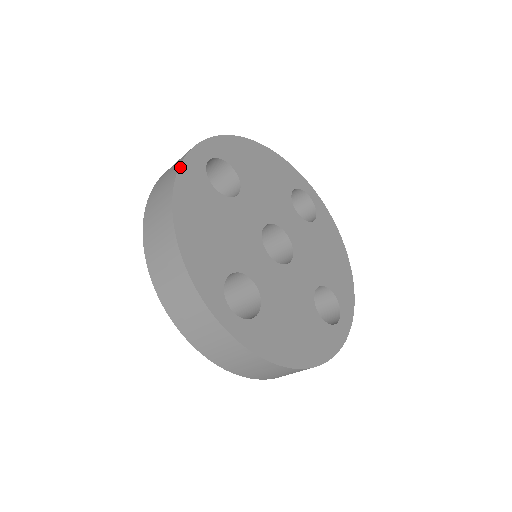
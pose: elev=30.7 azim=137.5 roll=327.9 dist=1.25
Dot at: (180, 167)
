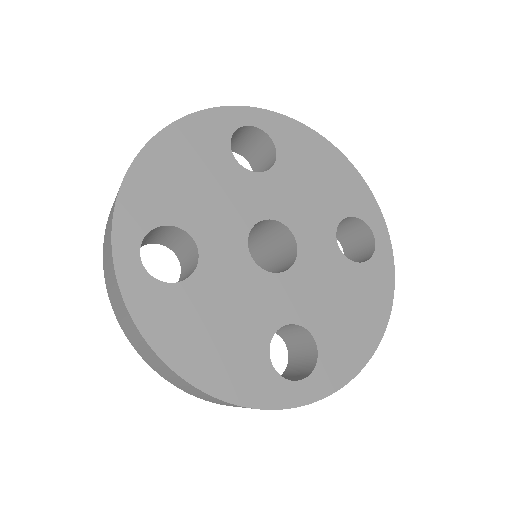
Dot at: (131, 315)
